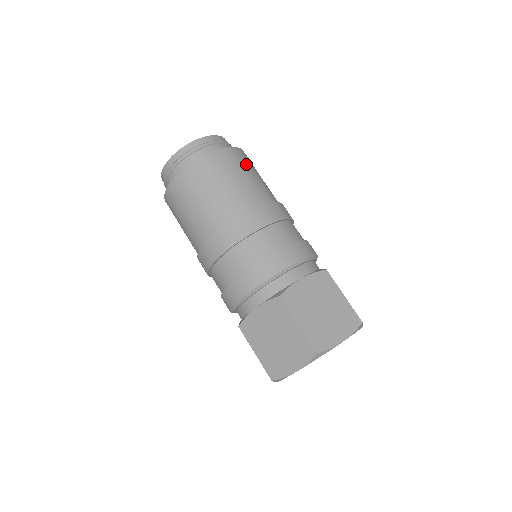
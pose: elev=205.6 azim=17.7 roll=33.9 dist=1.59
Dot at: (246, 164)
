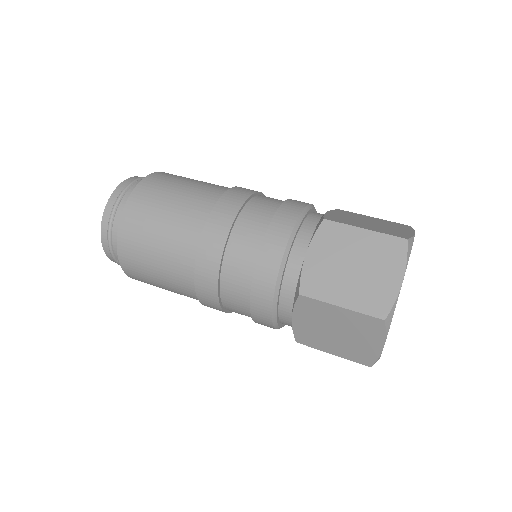
Dot at: occluded
